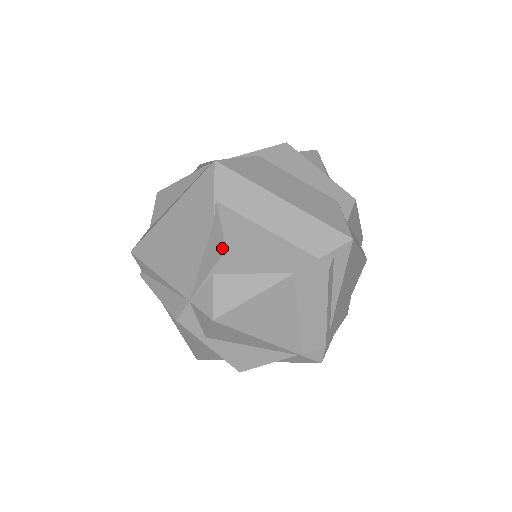
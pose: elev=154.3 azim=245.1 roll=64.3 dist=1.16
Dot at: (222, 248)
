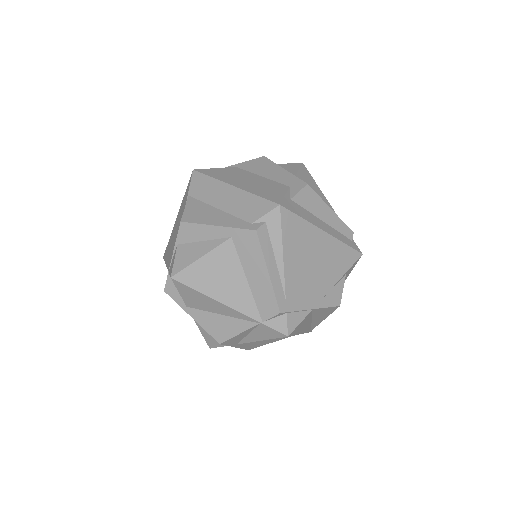
Dot at: (180, 223)
